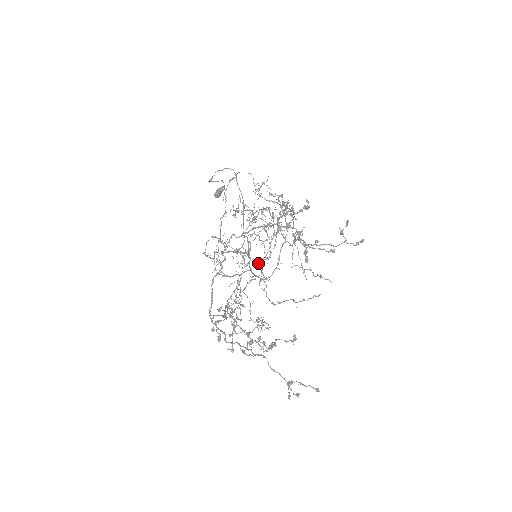
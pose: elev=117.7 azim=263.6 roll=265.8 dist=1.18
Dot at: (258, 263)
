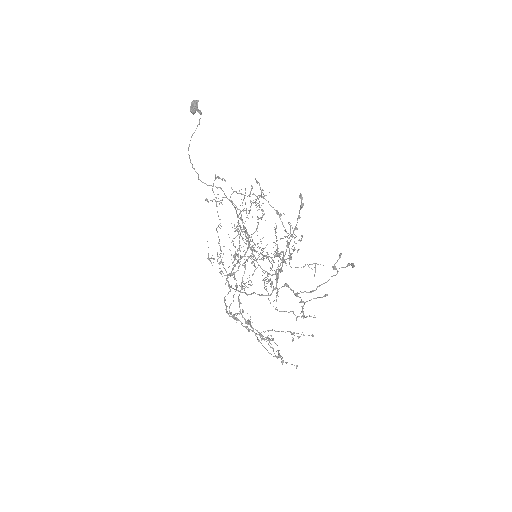
Dot at: (253, 194)
